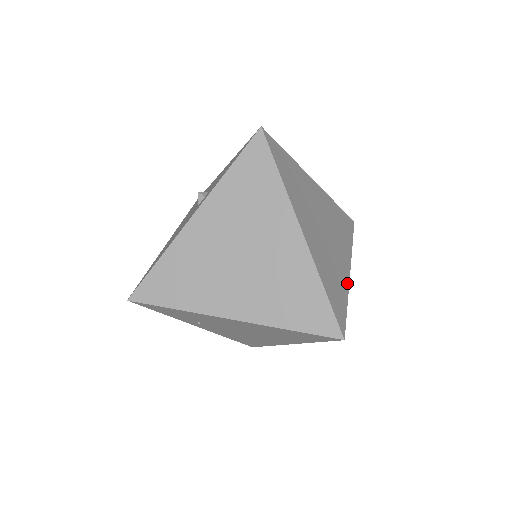
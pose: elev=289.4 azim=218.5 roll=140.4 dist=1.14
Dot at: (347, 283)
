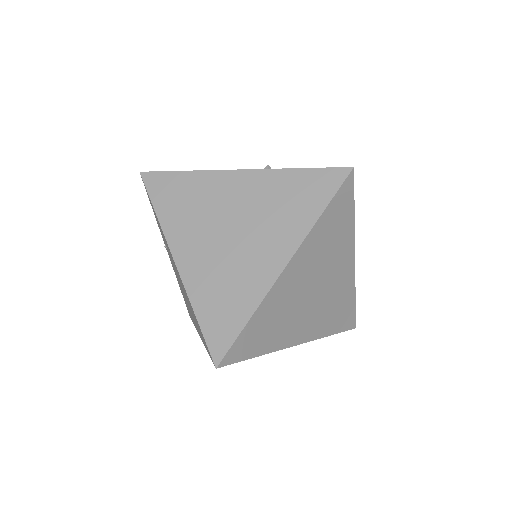
Dot at: (281, 346)
